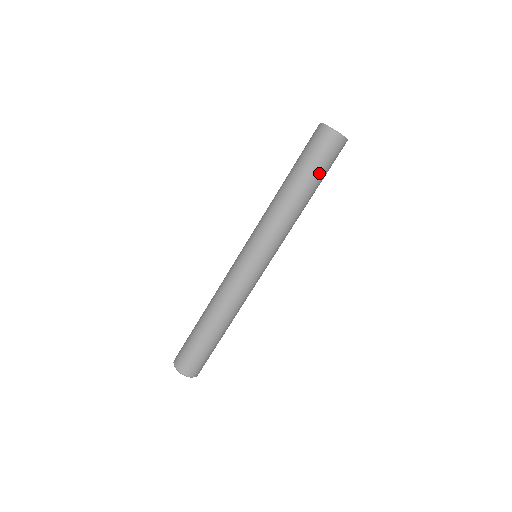
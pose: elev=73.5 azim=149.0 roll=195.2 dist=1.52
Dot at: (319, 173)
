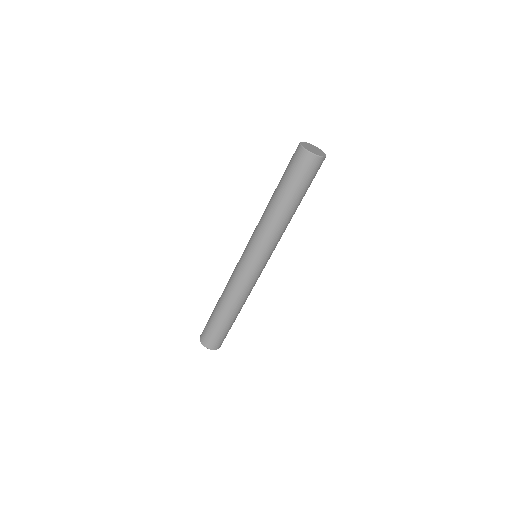
Dot at: (292, 185)
